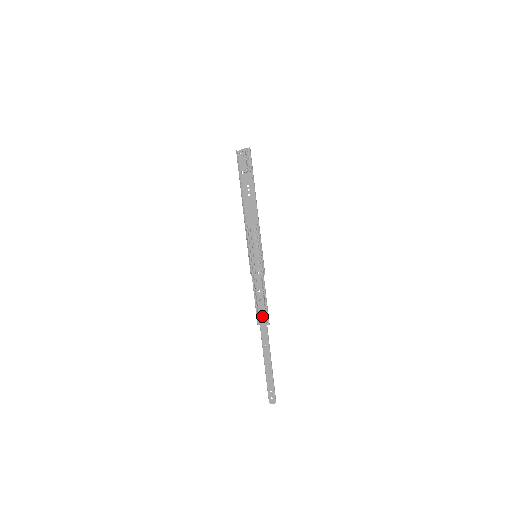
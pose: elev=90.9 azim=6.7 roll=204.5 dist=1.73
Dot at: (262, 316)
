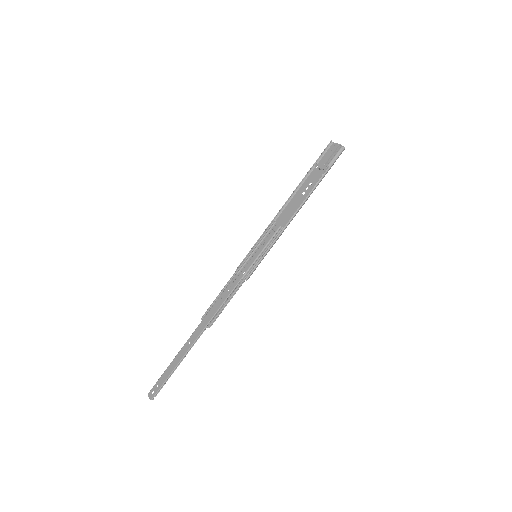
Dot at: (210, 314)
